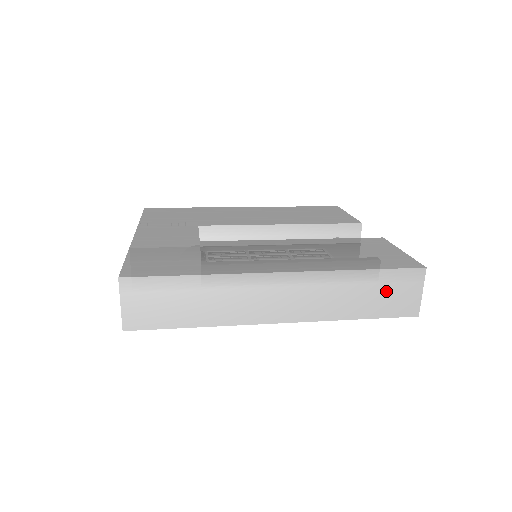
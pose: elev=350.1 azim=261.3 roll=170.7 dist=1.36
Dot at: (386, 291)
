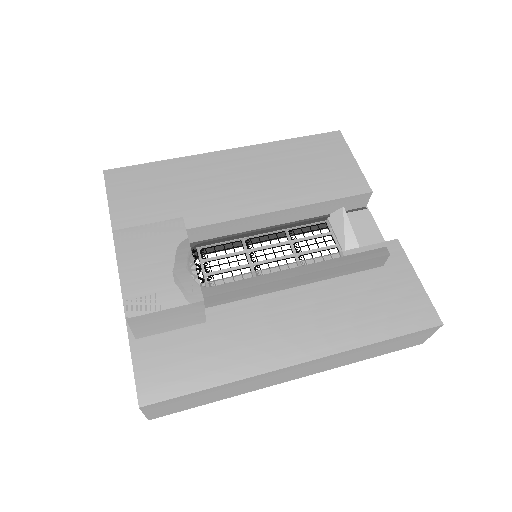
Dot at: (399, 343)
